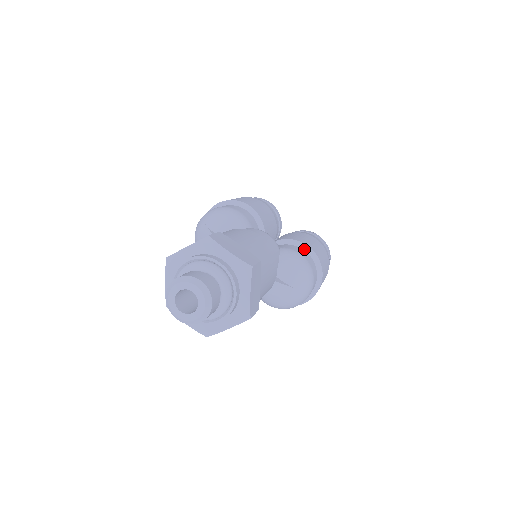
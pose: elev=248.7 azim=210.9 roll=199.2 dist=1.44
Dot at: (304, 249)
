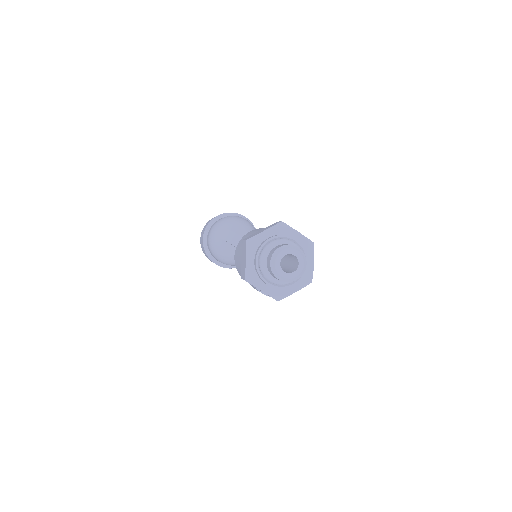
Dot at: occluded
